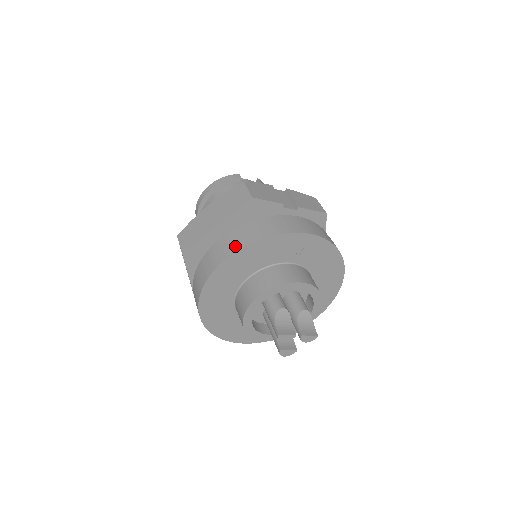
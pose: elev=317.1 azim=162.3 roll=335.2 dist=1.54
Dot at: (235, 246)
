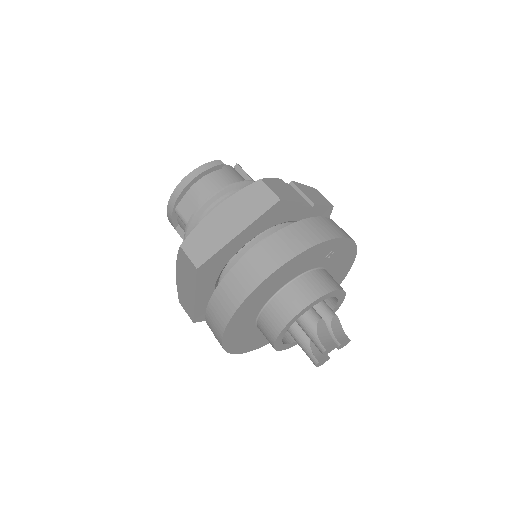
Dot at: (276, 260)
